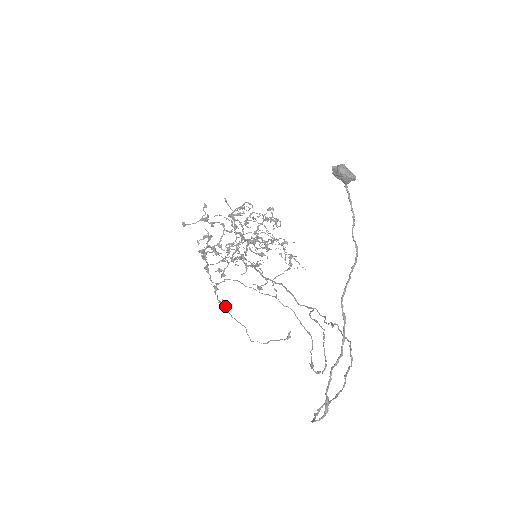
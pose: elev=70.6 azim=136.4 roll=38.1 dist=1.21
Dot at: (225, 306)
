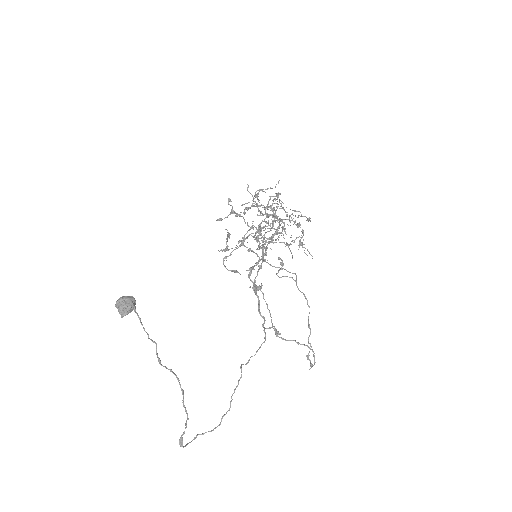
Dot at: (258, 289)
